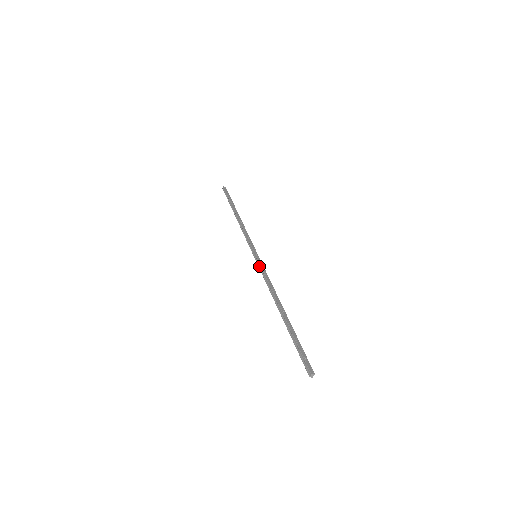
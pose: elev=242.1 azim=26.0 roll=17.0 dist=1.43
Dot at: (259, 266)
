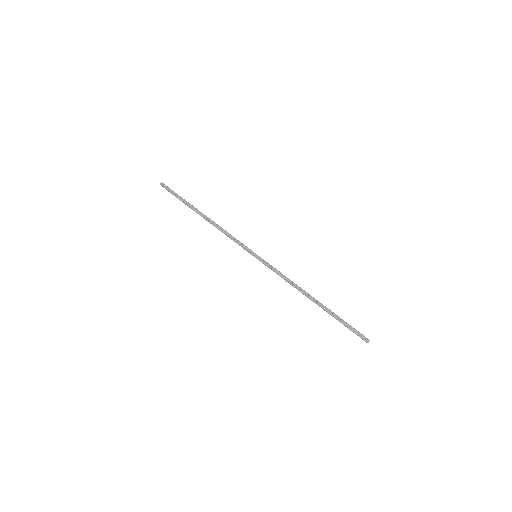
Dot at: (267, 266)
